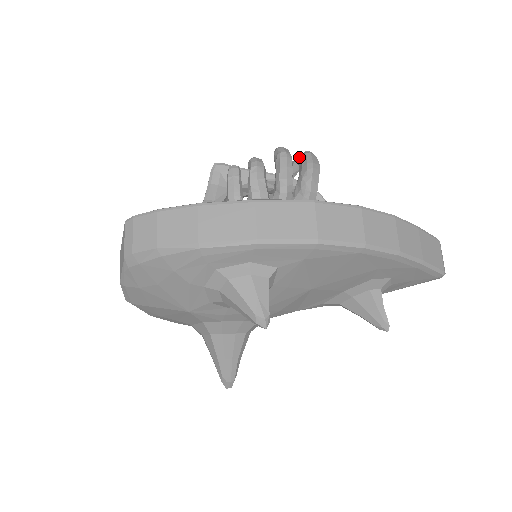
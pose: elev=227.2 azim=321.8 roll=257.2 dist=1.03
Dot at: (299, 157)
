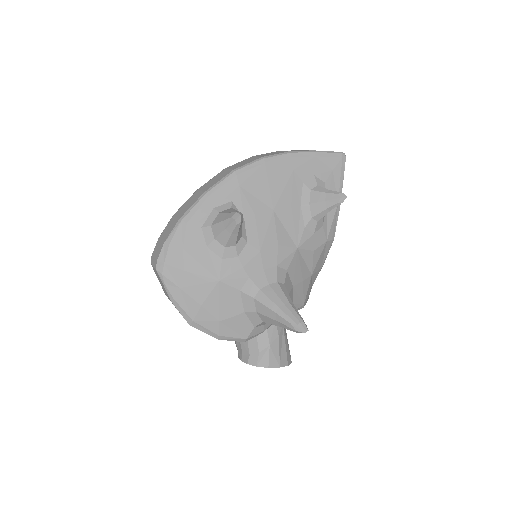
Dot at: occluded
